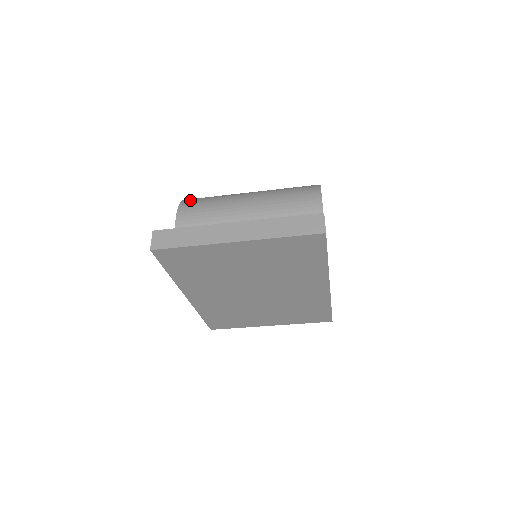
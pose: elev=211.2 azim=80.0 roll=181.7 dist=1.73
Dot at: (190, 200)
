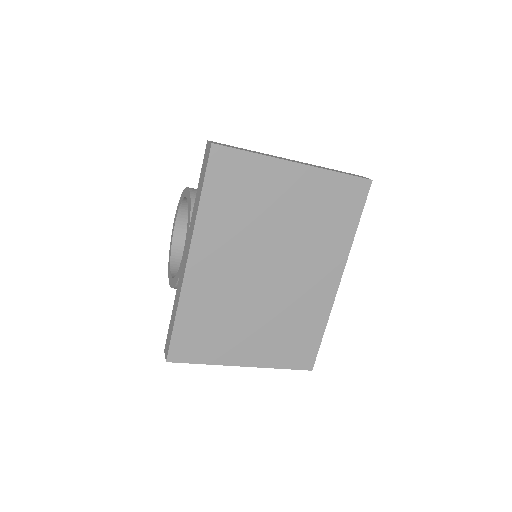
Dot at: occluded
